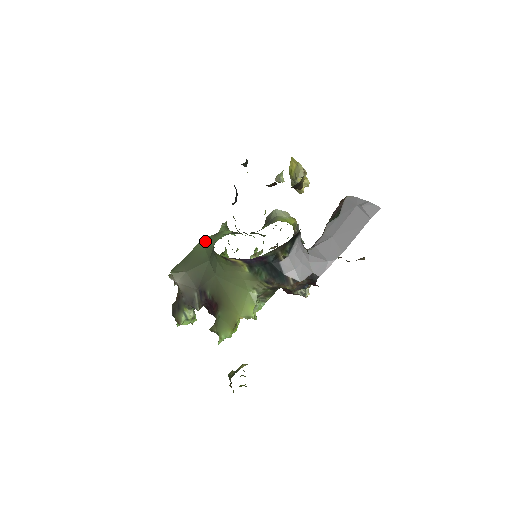
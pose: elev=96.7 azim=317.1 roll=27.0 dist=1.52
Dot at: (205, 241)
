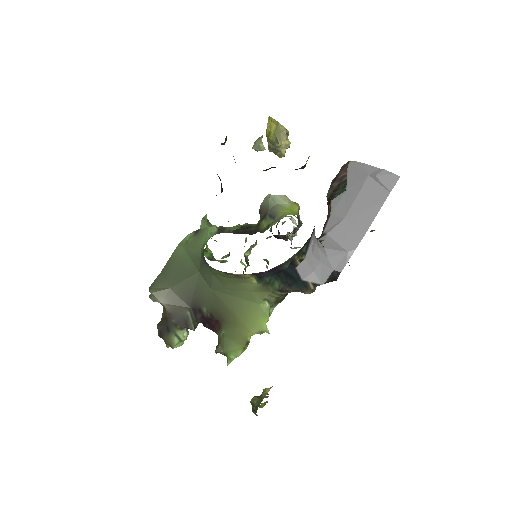
Dot at: (185, 244)
